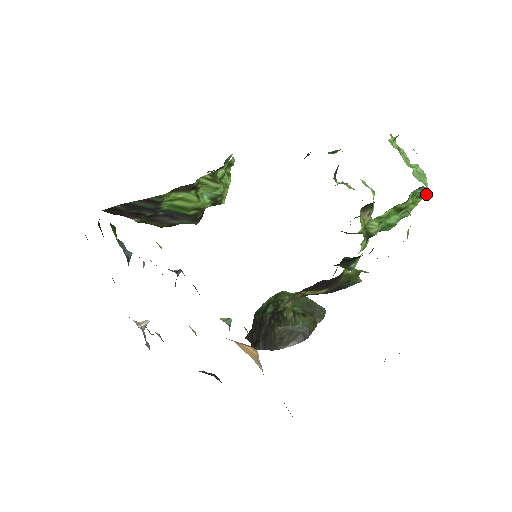
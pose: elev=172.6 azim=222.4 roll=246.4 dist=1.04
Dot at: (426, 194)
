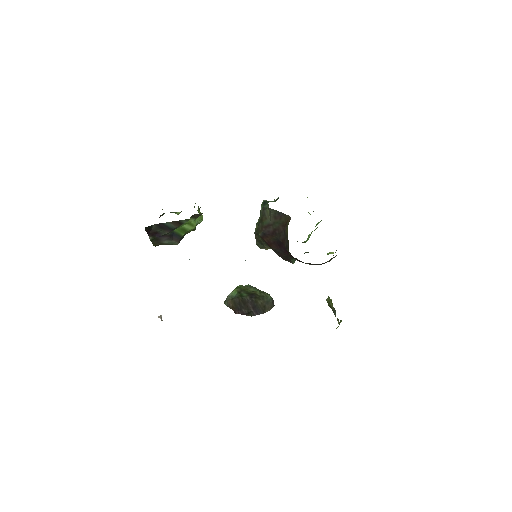
Dot at: occluded
